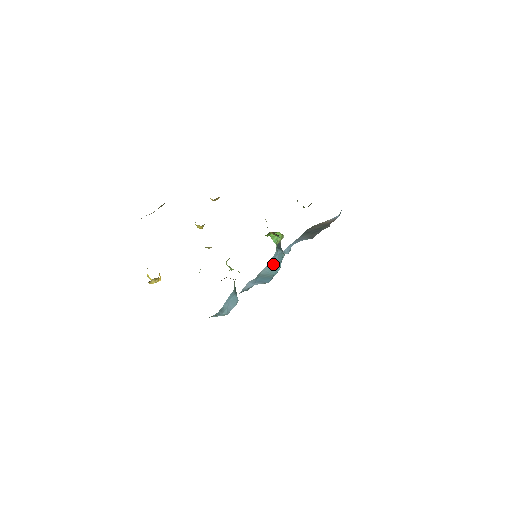
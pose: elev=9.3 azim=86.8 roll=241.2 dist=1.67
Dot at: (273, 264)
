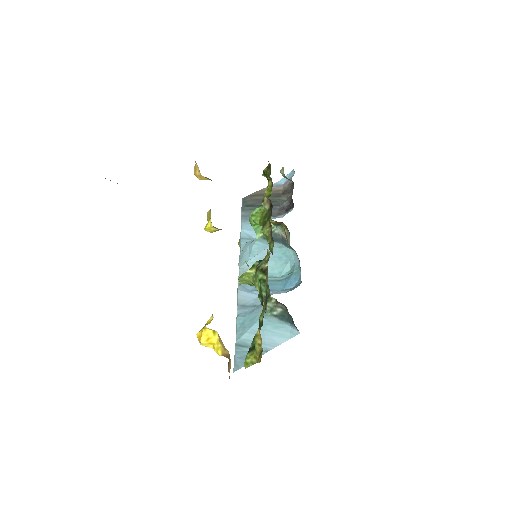
Dot at: occluded
